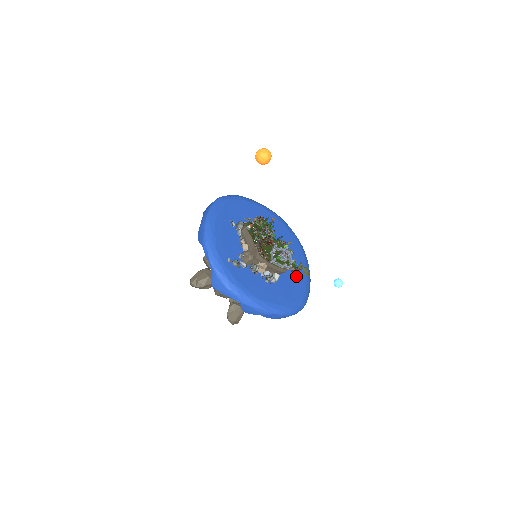
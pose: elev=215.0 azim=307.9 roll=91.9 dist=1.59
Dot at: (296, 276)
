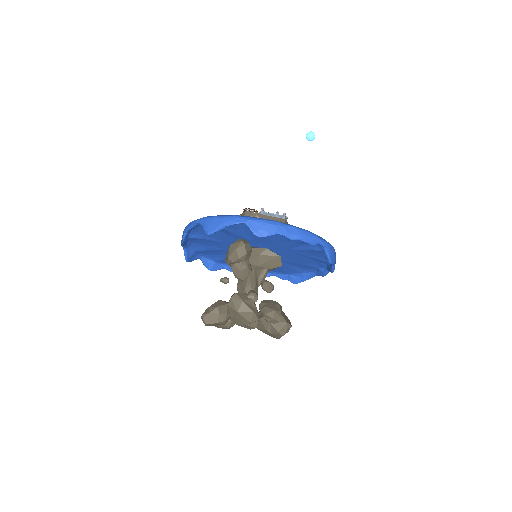
Dot at: occluded
